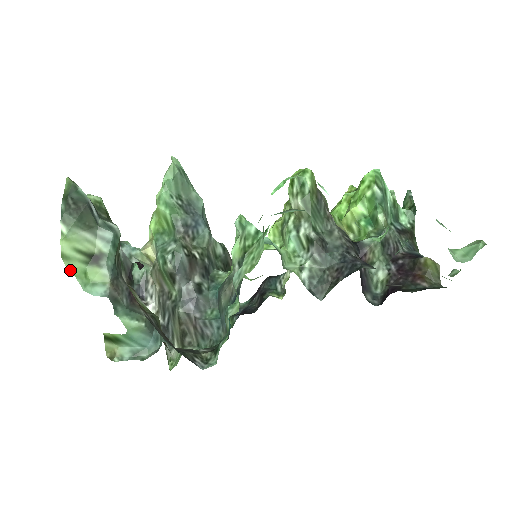
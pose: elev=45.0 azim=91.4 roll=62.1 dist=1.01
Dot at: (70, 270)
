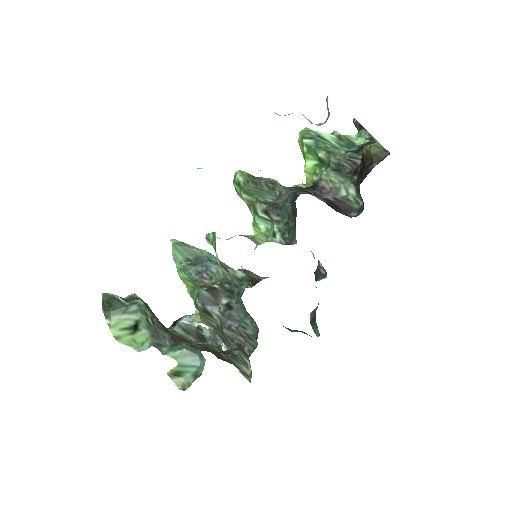
Dot at: (124, 344)
